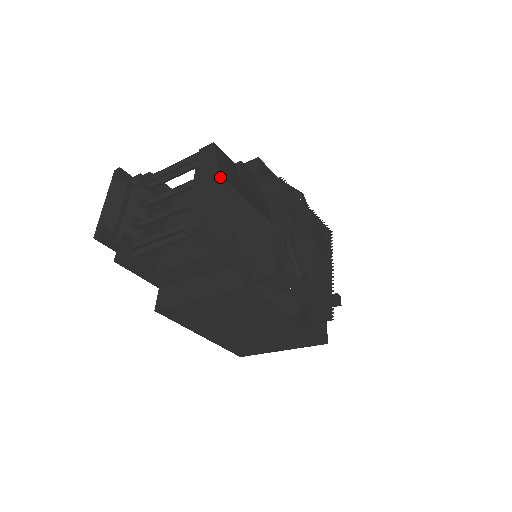
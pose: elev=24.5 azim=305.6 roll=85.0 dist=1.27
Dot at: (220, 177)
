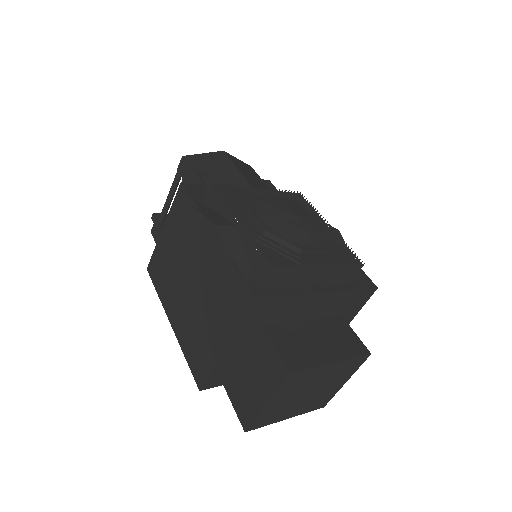
Dot at: (224, 151)
